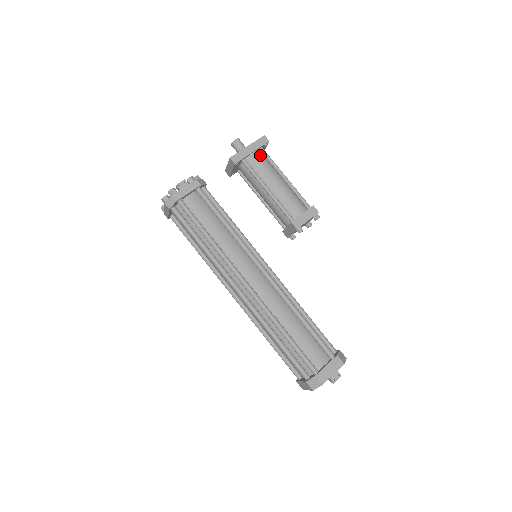
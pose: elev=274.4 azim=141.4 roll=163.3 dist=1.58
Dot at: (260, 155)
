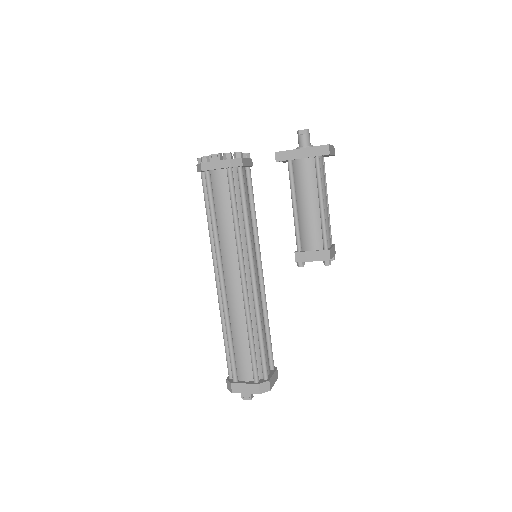
Dot at: (310, 164)
